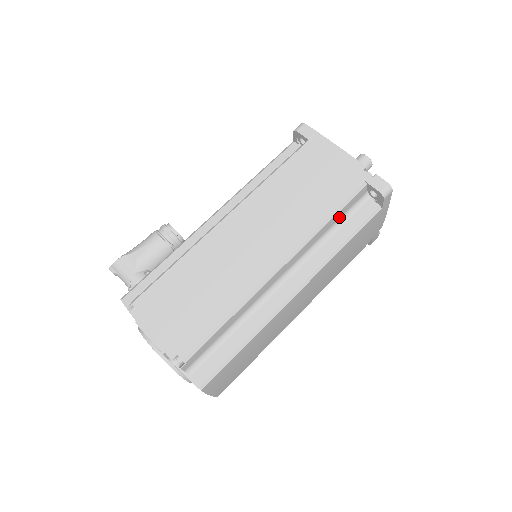
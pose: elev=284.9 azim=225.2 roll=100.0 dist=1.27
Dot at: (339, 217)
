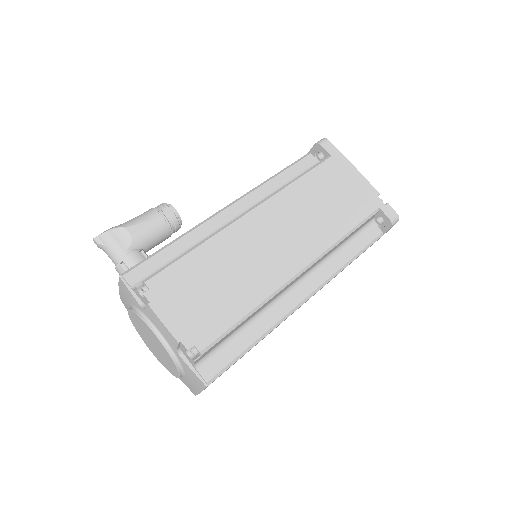
Dot at: (351, 235)
